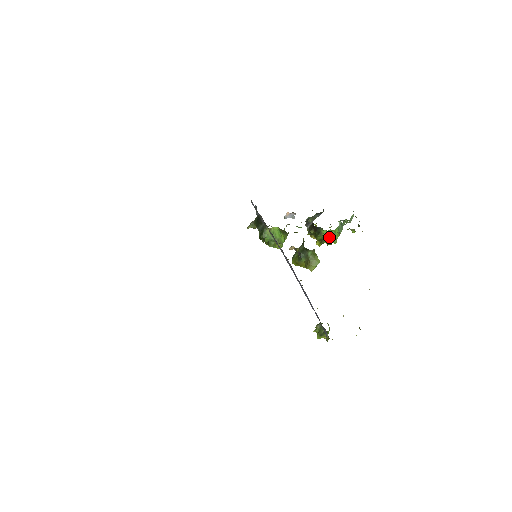
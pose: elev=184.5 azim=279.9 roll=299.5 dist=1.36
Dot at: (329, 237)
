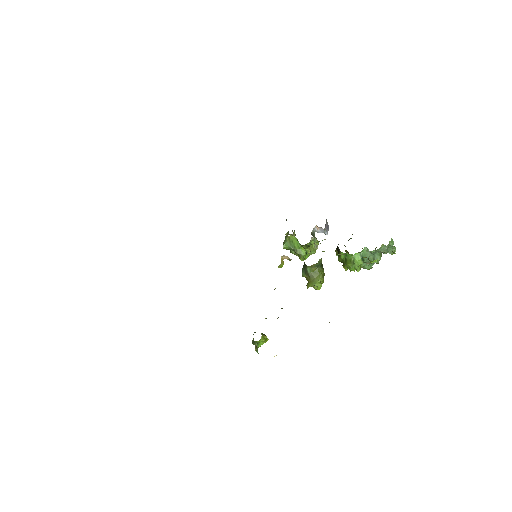
Dot at: (348, 261)
